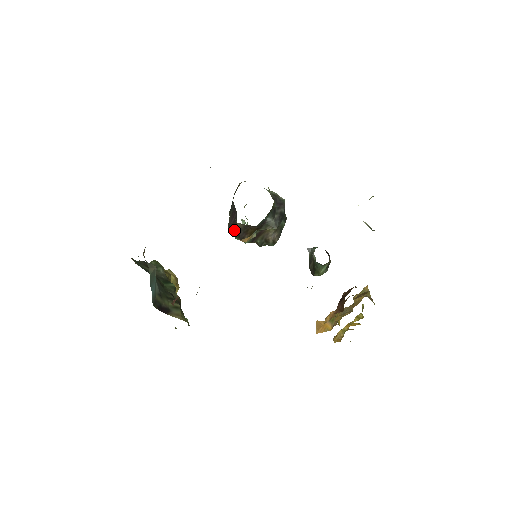
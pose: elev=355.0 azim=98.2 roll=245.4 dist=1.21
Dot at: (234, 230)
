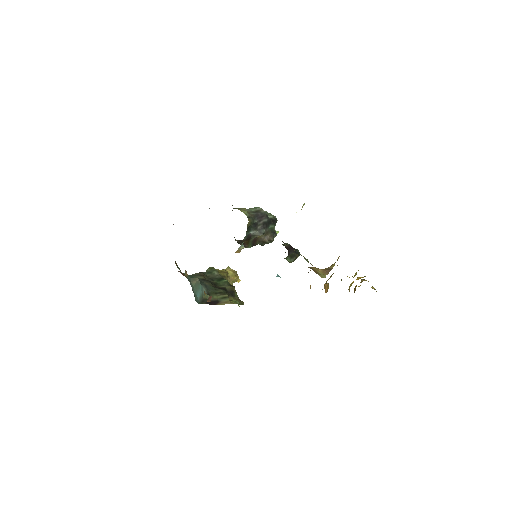
Dot at: (238, 243)
